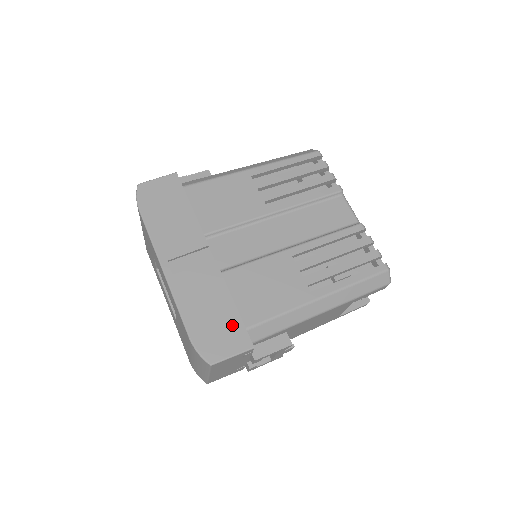
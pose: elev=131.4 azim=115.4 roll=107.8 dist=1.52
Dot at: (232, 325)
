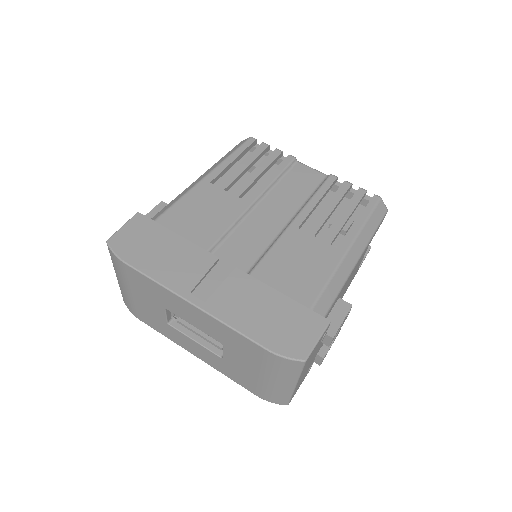
Dot at: (296, 314)
